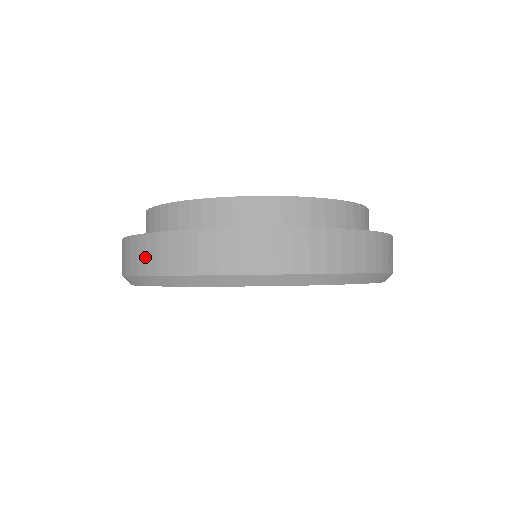
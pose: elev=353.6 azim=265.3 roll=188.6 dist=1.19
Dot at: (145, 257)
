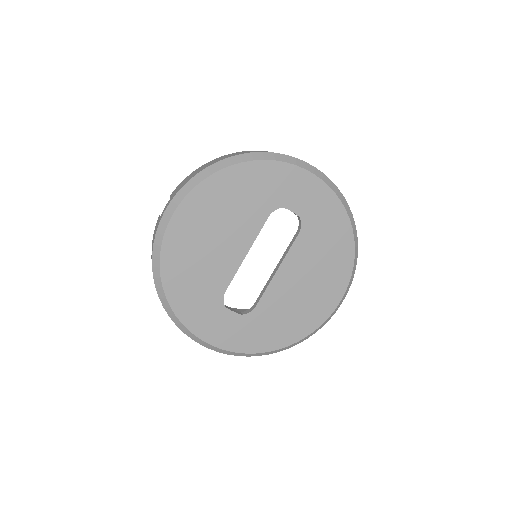
Dot at: (226, 156)
